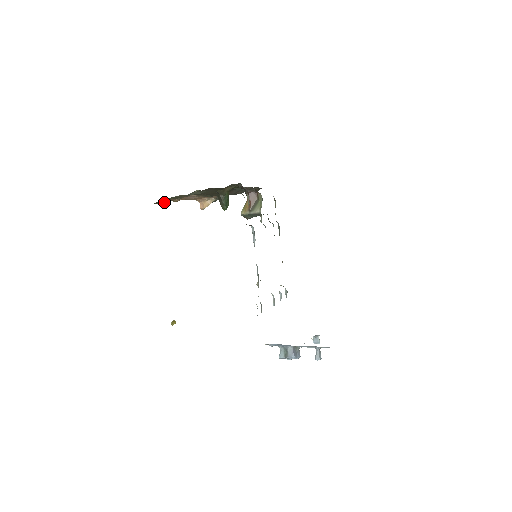
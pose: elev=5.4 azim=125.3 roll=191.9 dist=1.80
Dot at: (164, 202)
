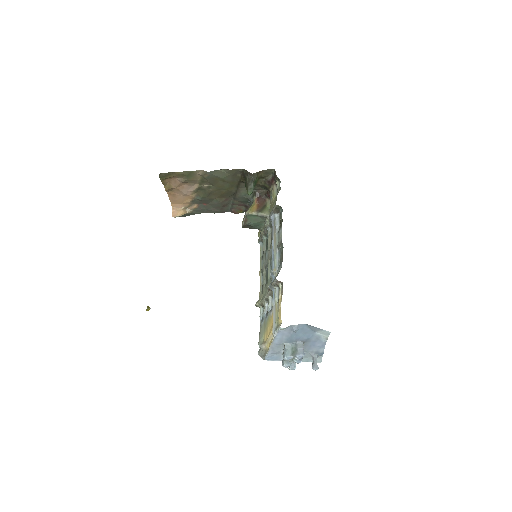
Dot at: (163, 180)
